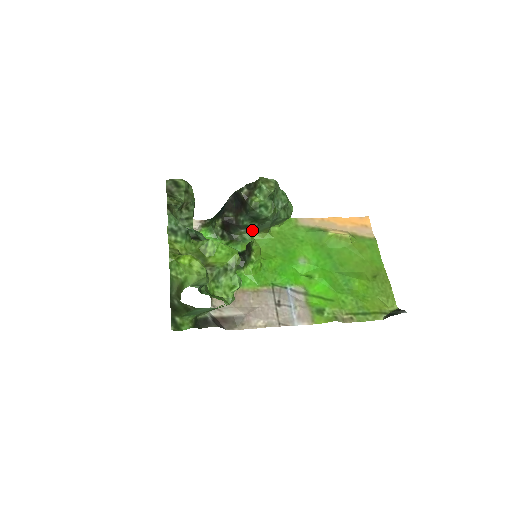
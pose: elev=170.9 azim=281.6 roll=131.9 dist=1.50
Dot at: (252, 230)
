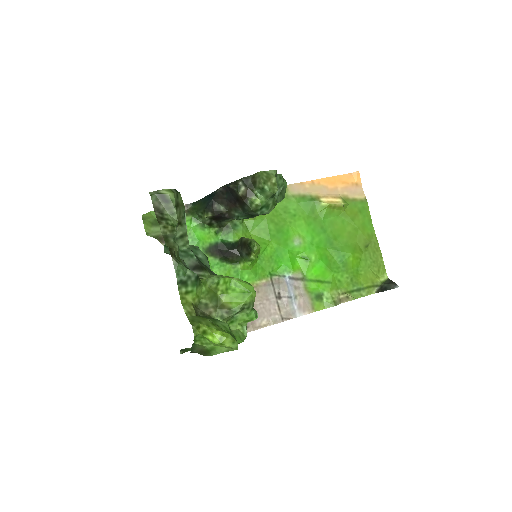
Dot at: occluded
